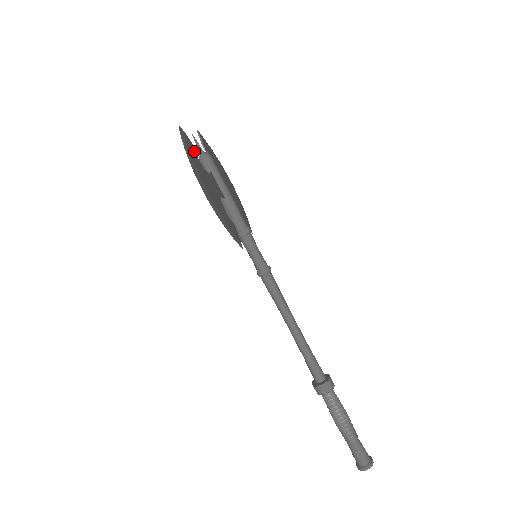
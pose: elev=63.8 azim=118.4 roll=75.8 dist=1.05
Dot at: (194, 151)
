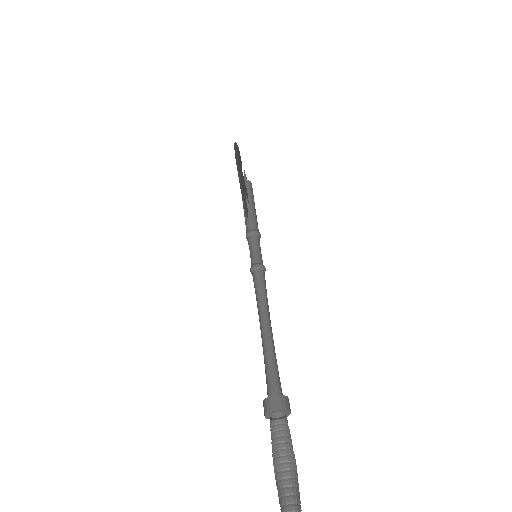
Dot at: (241, 161)
